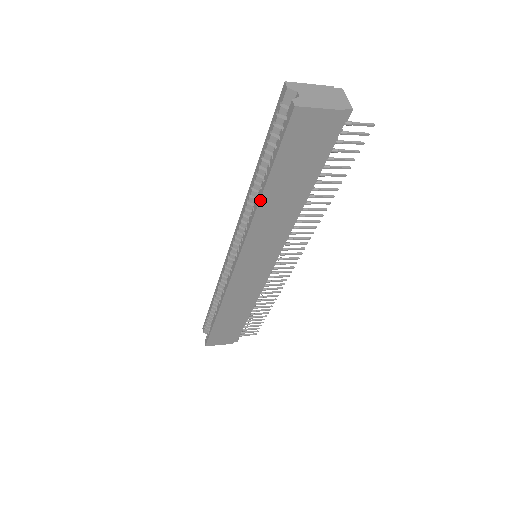
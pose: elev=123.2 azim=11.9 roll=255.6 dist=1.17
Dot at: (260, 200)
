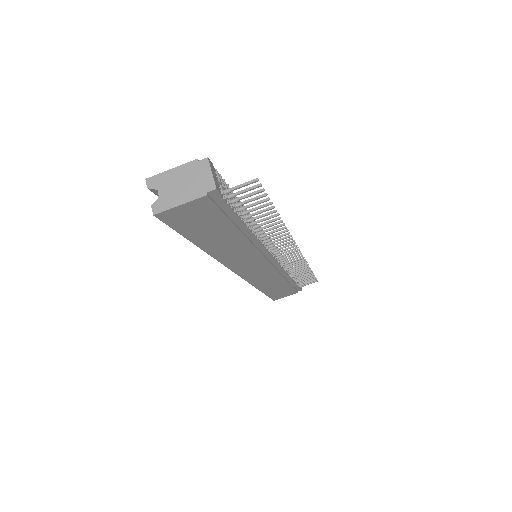
Dot at: (204, 251)
